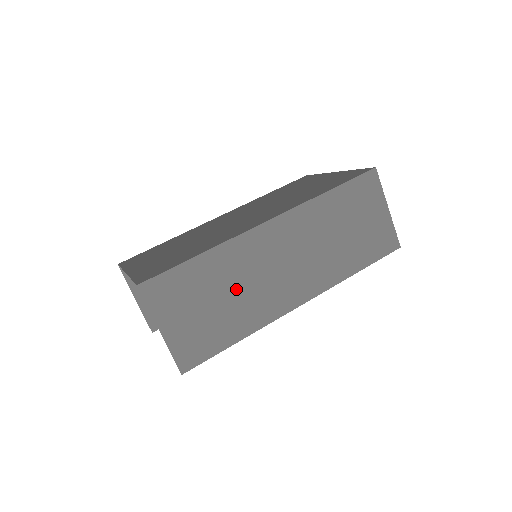
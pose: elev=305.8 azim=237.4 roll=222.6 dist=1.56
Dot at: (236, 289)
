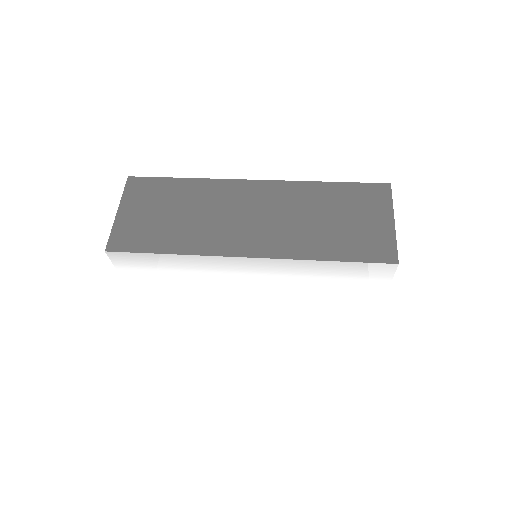
Dot at: (195, 214)
